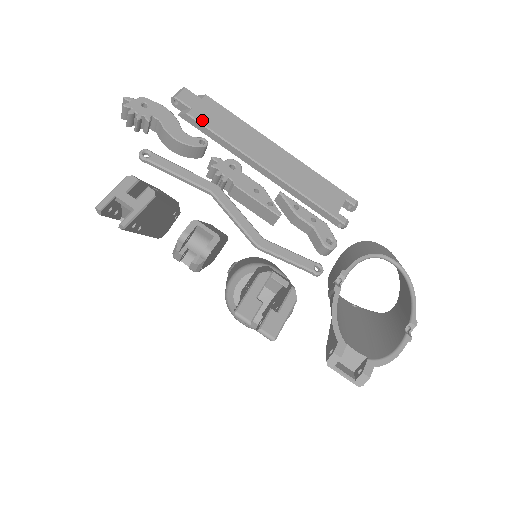
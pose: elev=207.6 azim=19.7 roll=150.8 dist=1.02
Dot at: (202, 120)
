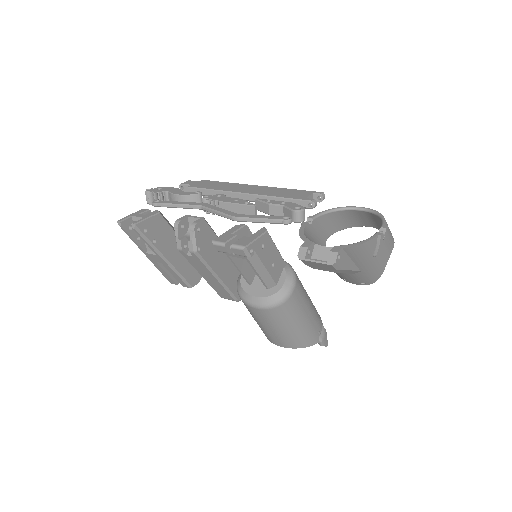
Dot at: (198, 187)
